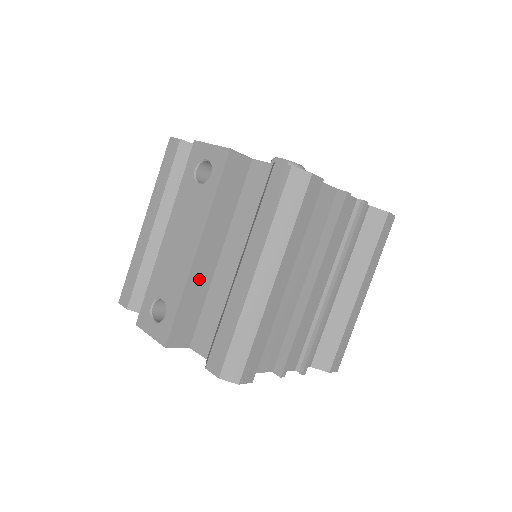
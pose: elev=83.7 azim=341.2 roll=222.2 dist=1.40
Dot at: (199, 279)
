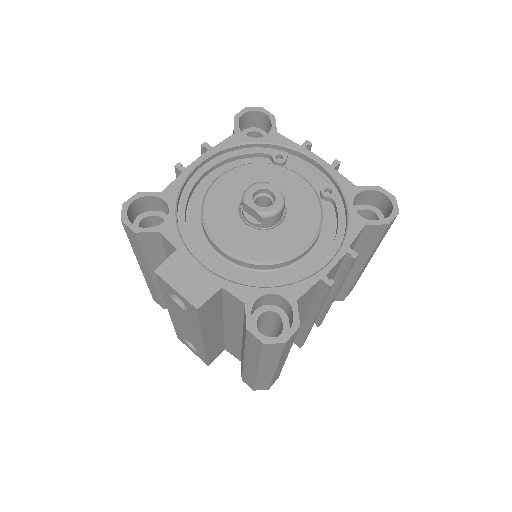
Dot at: (214, 341)
